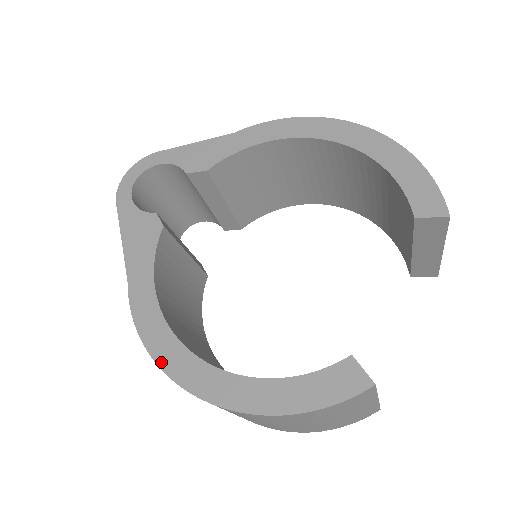
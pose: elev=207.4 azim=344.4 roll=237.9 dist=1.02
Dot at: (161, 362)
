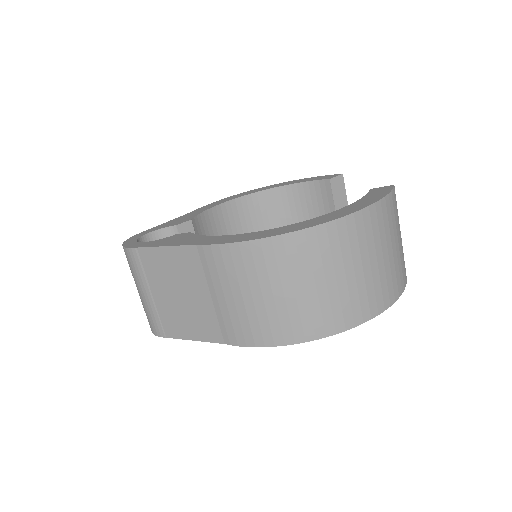
Dot at: (276, 234)
